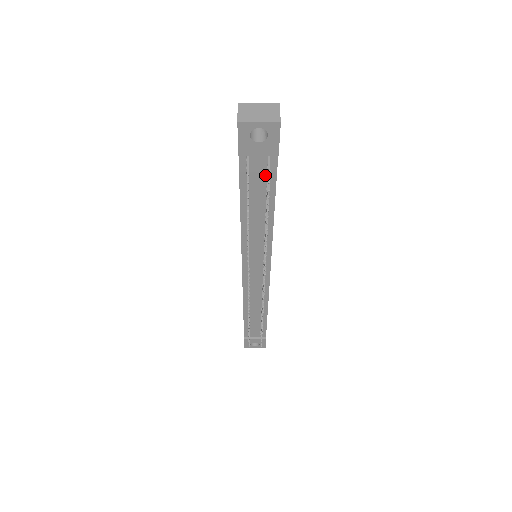
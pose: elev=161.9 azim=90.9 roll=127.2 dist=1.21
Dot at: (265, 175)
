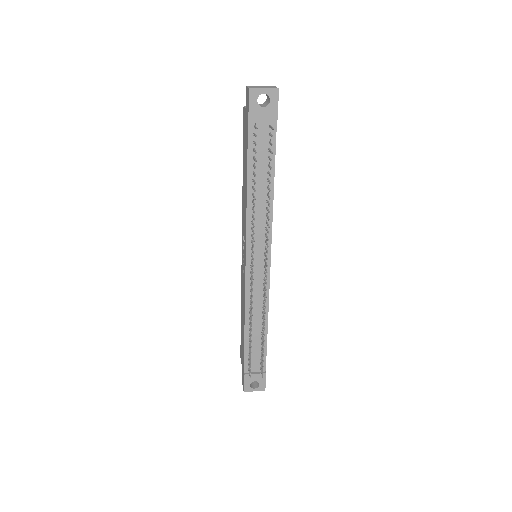
Dot at: (267, 143)
